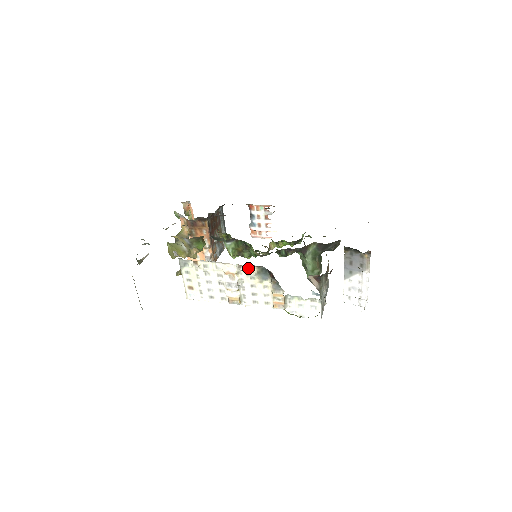
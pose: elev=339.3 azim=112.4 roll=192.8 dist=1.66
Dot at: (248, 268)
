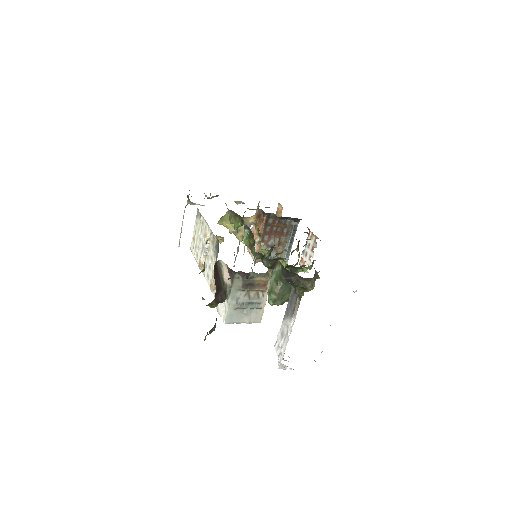
Dot at: (214, 238)
